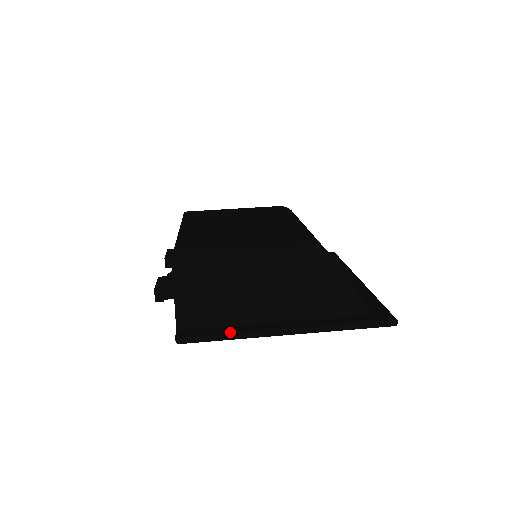
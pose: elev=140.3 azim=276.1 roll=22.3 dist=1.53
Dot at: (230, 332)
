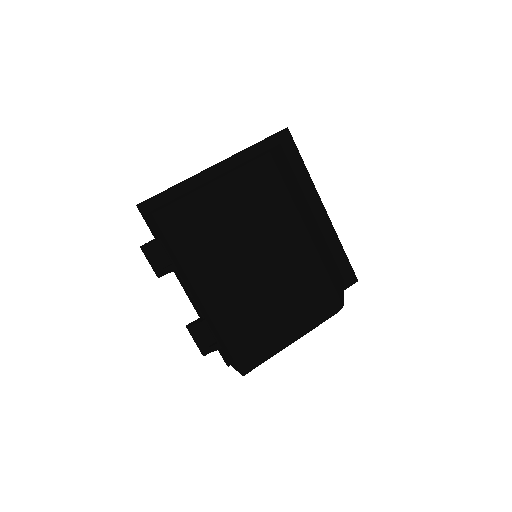
Dot at: occluded
